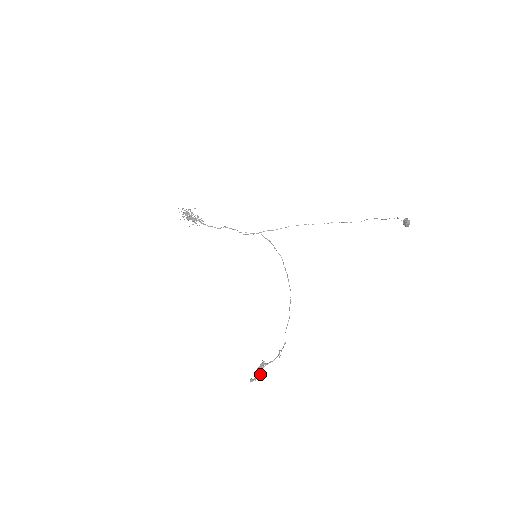
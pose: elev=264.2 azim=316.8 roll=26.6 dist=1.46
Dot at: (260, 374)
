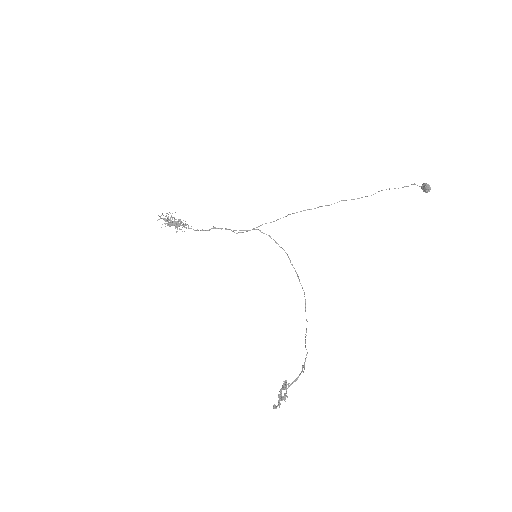
Dot at: (284, 398)
